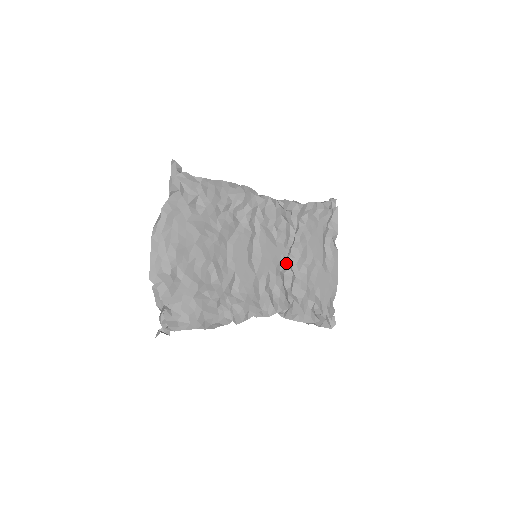
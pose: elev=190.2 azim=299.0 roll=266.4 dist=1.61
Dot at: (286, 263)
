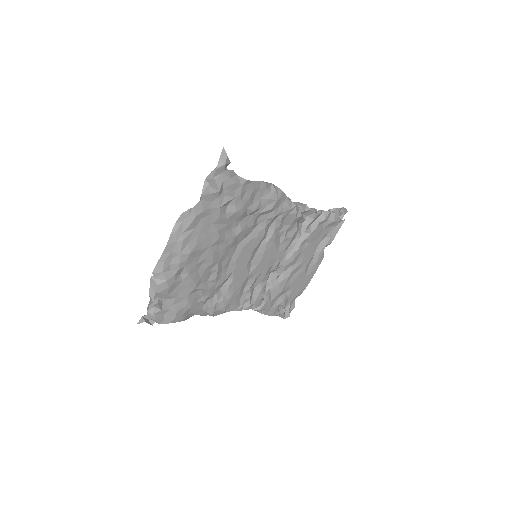
Dot at: (278, 265)
